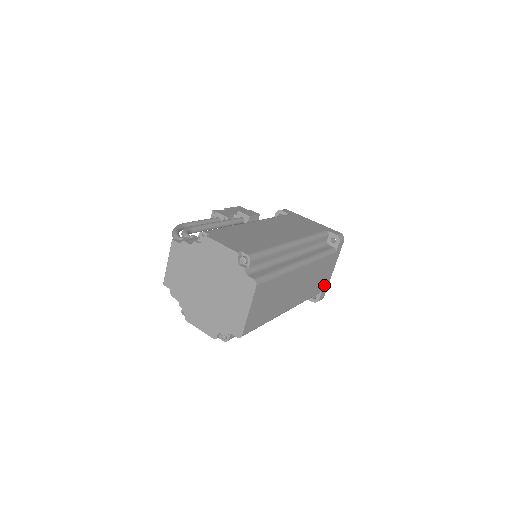
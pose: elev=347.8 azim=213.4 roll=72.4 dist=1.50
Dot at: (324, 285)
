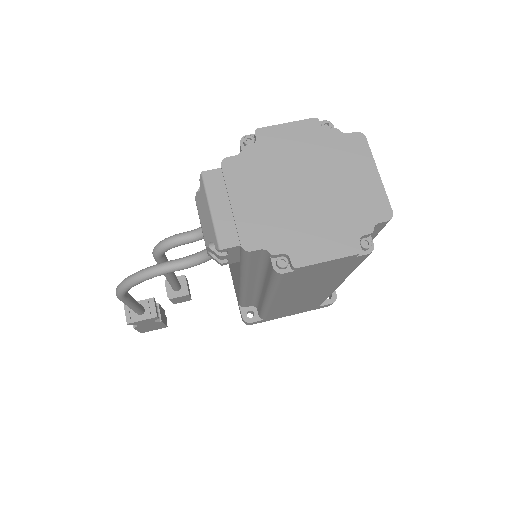
Dot at: occluded
